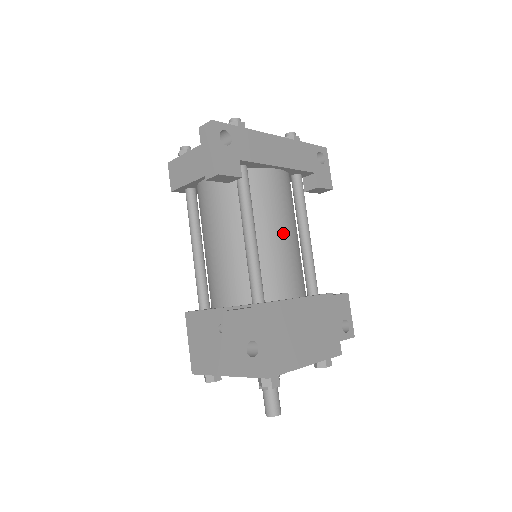
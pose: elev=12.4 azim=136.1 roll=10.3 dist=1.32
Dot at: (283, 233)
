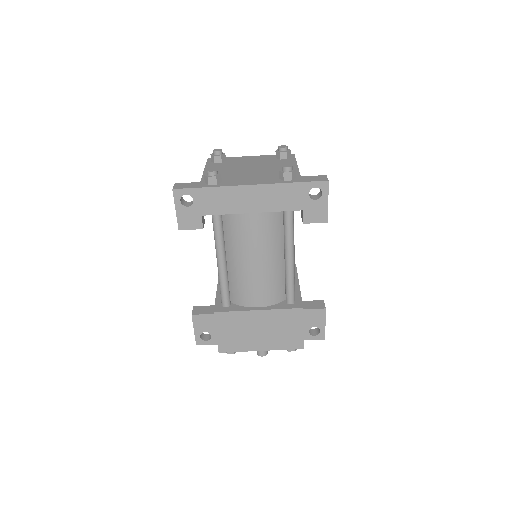
Dot at: (252, 262)
